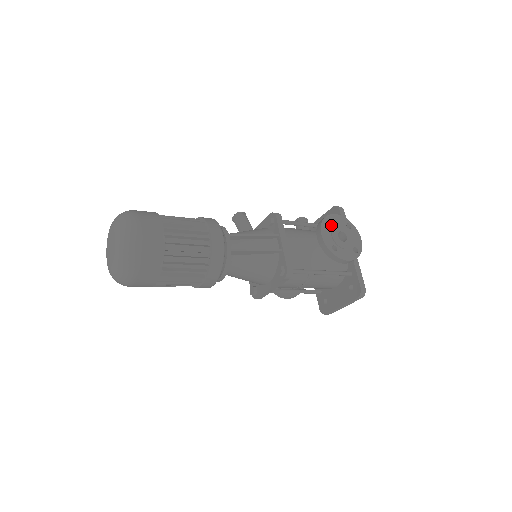
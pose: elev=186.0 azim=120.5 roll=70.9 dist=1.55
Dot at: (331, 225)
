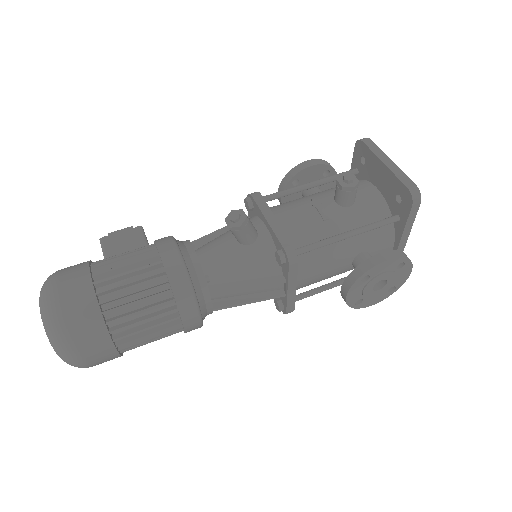
Dot at: (369, 278)
